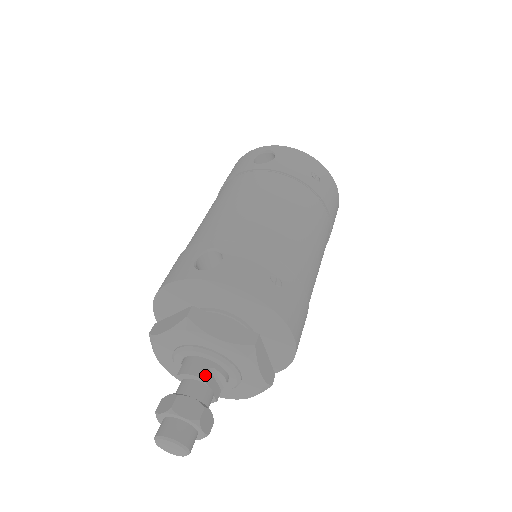
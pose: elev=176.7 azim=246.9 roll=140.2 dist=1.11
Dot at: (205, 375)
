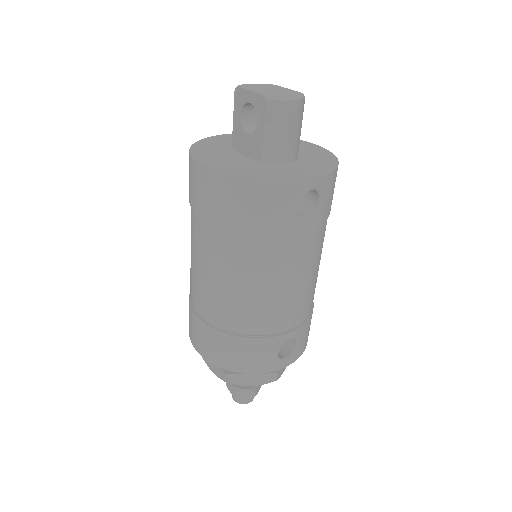
Dot at: occluded
